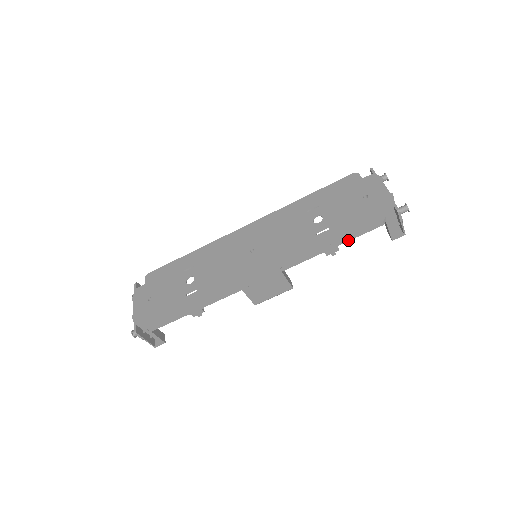
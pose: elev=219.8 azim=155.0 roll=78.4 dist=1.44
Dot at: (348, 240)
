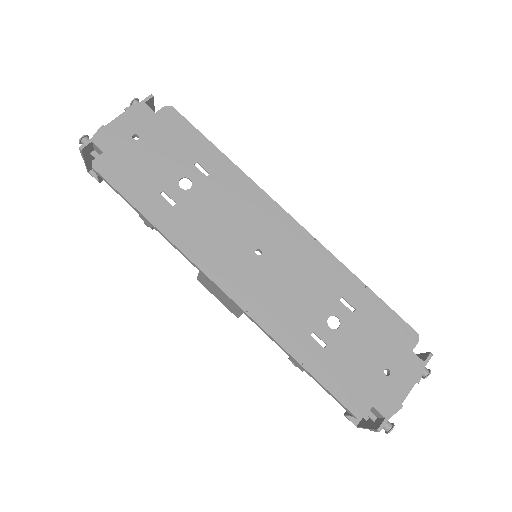
Dot at: (318, 382)
